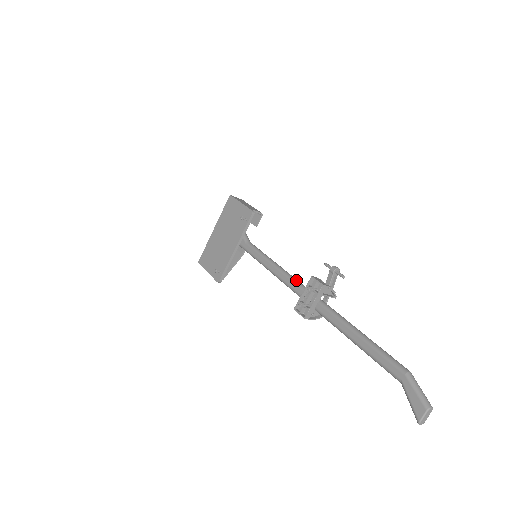
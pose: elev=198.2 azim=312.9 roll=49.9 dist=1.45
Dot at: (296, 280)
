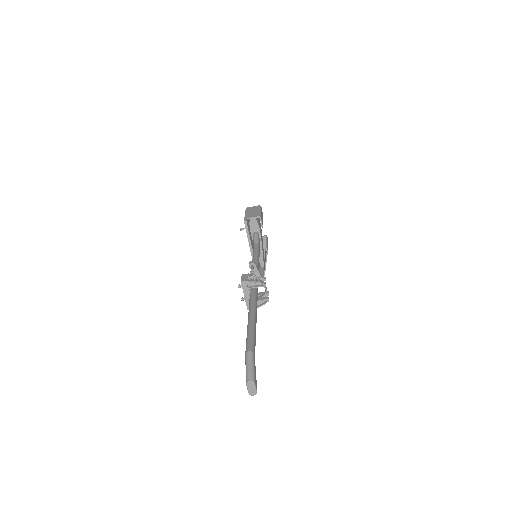
Dot at: occluded
